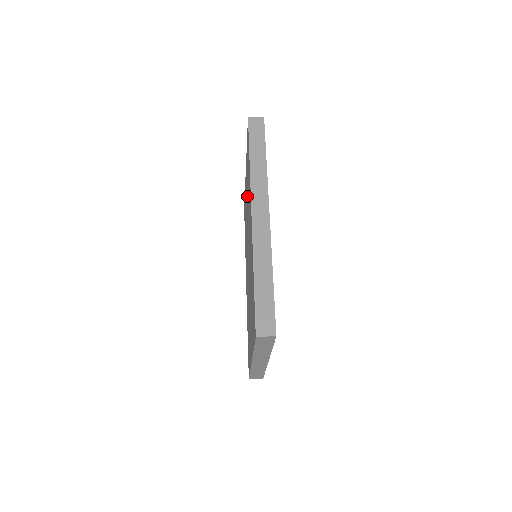
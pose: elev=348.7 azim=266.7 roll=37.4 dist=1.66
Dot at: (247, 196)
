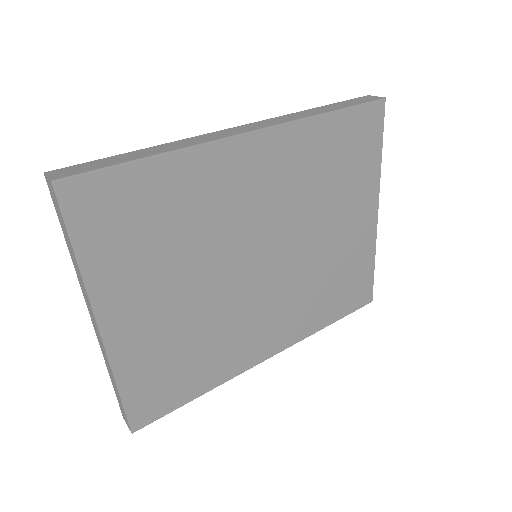
Dot at: occluded
